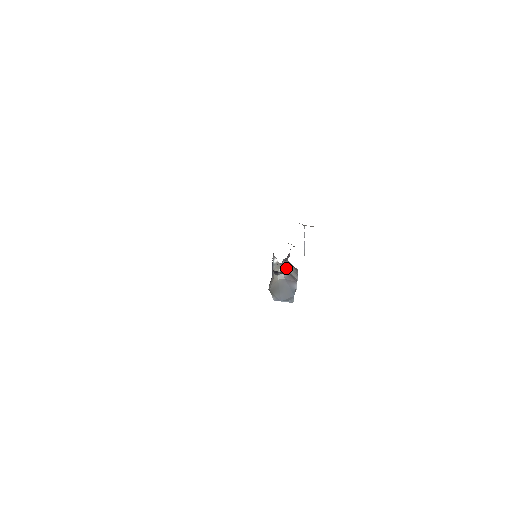
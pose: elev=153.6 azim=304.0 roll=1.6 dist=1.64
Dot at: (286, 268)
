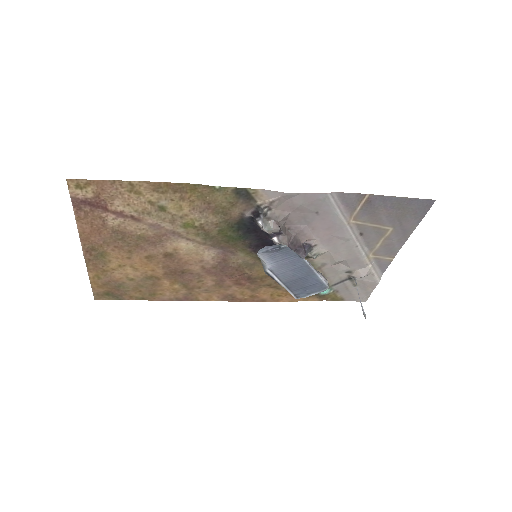
Dot at: occluded
